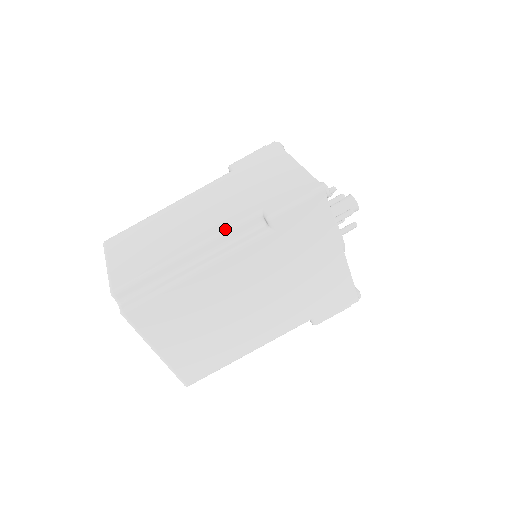
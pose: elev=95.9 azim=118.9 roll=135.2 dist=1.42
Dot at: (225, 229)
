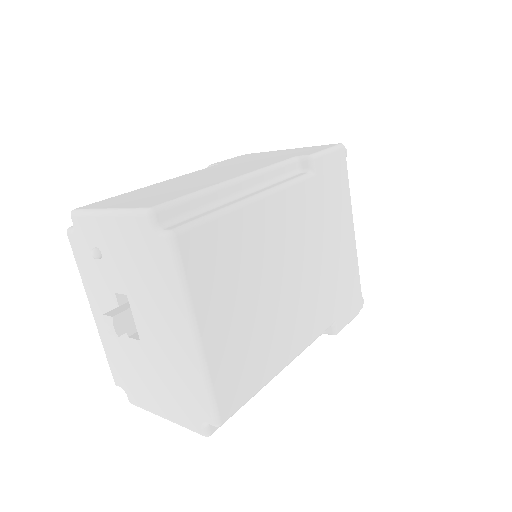
Dot at: (268, 166)
